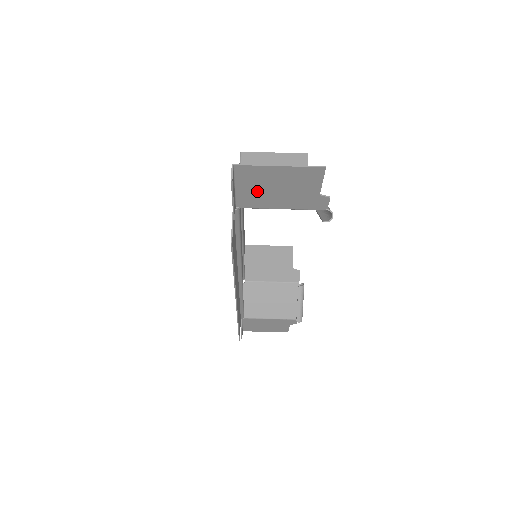
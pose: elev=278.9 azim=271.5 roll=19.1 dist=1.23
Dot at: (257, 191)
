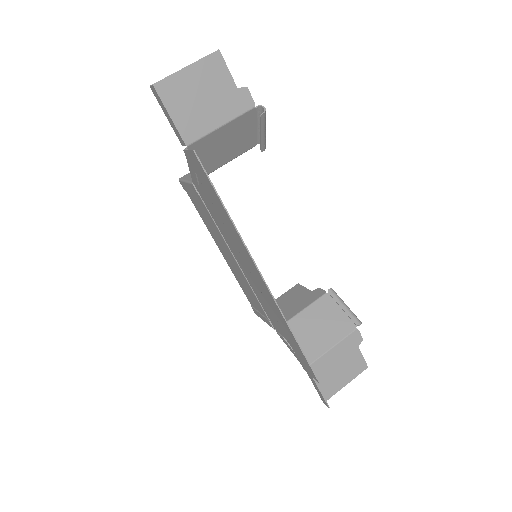
Dot at: (188, 112)
